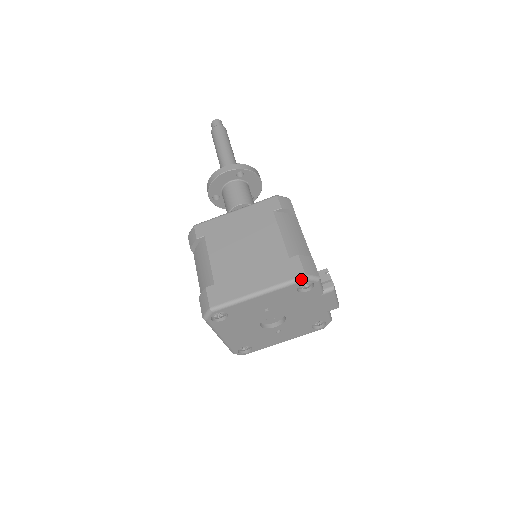
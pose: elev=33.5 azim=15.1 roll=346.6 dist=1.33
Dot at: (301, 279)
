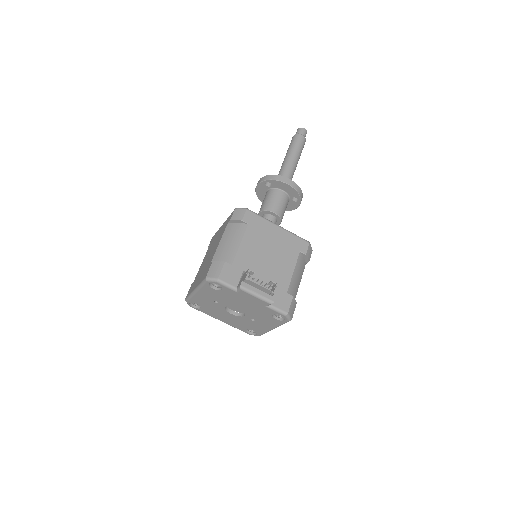
Dot at: (205, 281)
